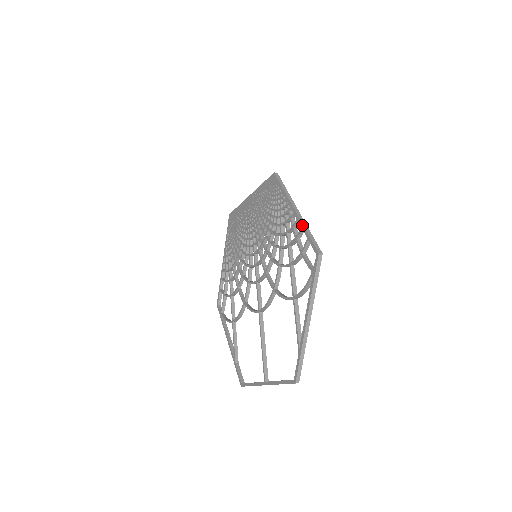
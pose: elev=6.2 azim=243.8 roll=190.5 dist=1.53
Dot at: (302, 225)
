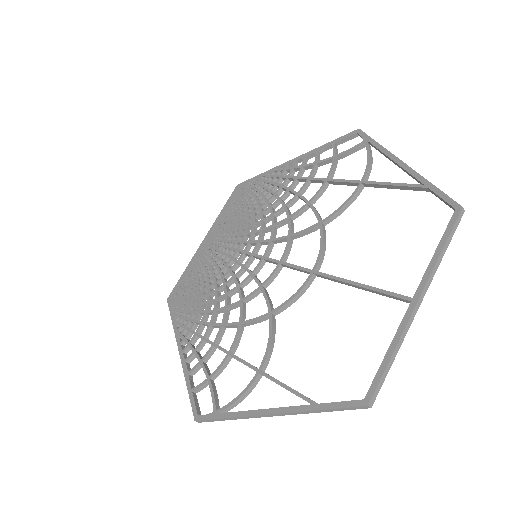
Dot at: (315, 149)
